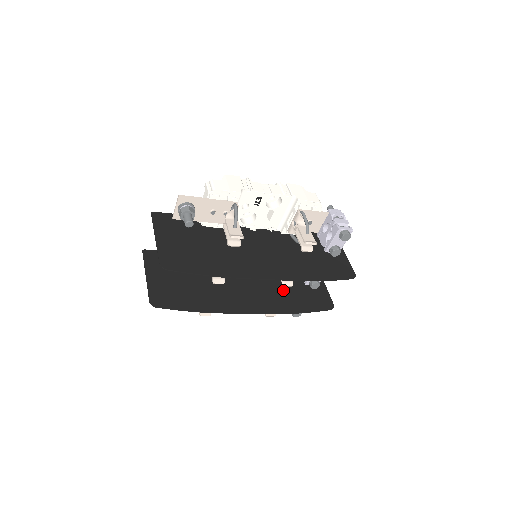
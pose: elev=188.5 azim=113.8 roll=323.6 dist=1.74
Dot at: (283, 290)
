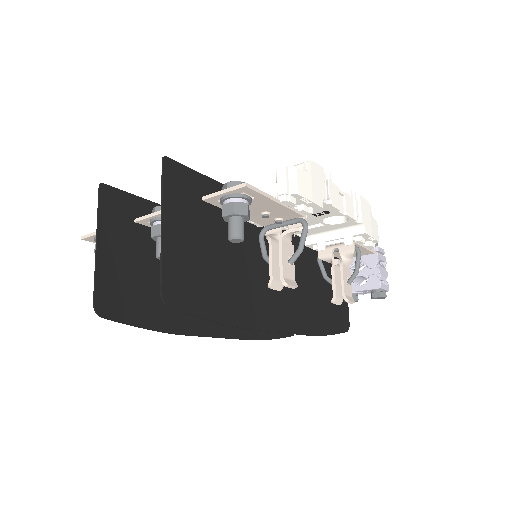
Dot at: occluded
